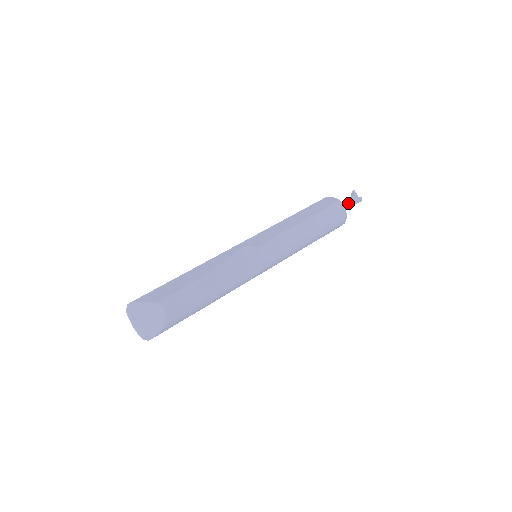
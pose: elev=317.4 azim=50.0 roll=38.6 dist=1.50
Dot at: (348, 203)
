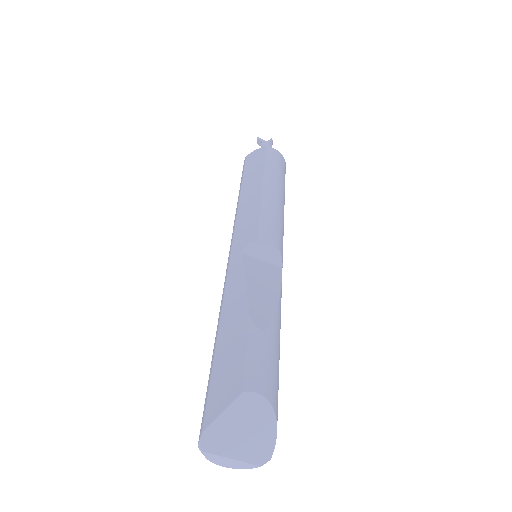
Dot at: occluded
